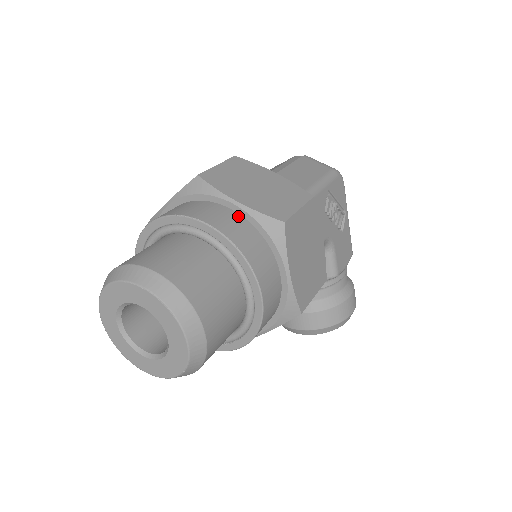
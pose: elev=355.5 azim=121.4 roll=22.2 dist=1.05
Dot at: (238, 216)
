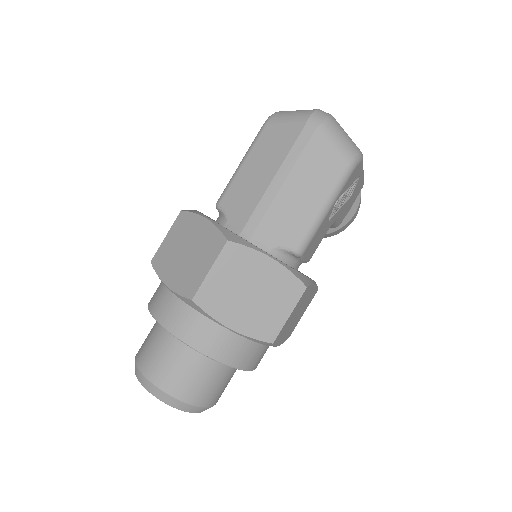
Dot at: (233, 334)
